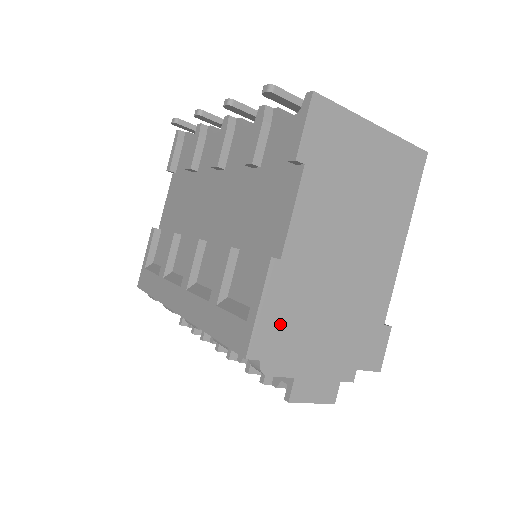
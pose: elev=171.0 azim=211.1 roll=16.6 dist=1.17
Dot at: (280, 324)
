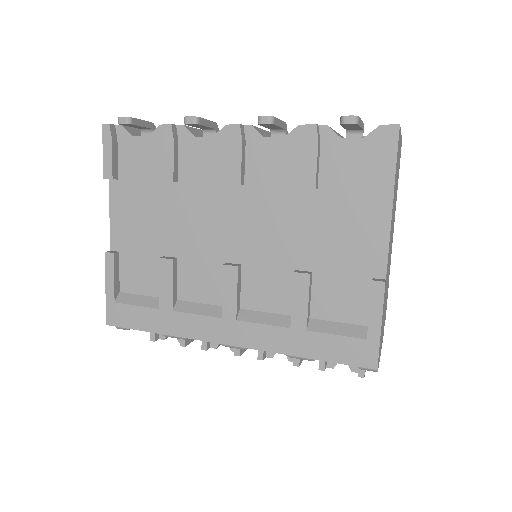
Dot at: occluded
